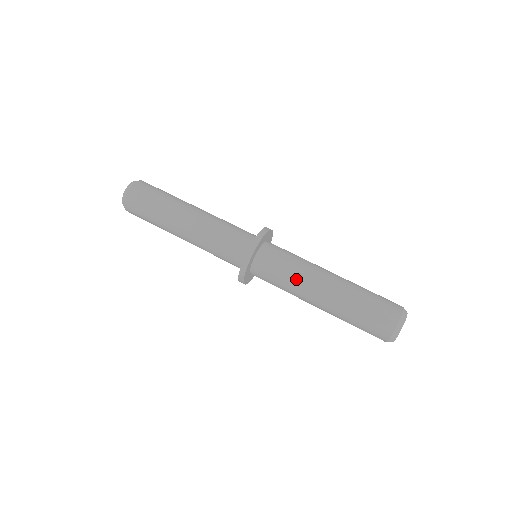
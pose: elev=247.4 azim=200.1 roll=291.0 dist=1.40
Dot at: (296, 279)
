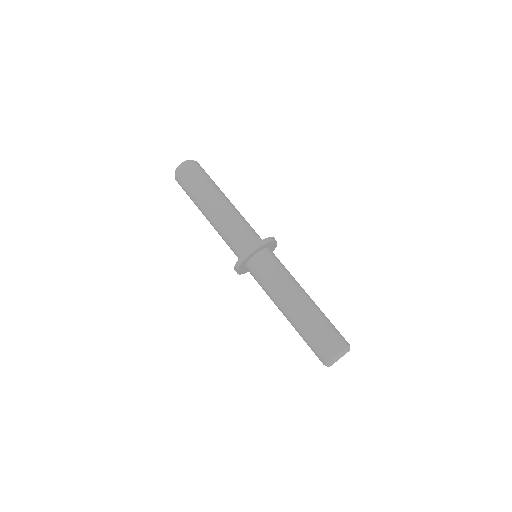
Dot at: (269, 296)
